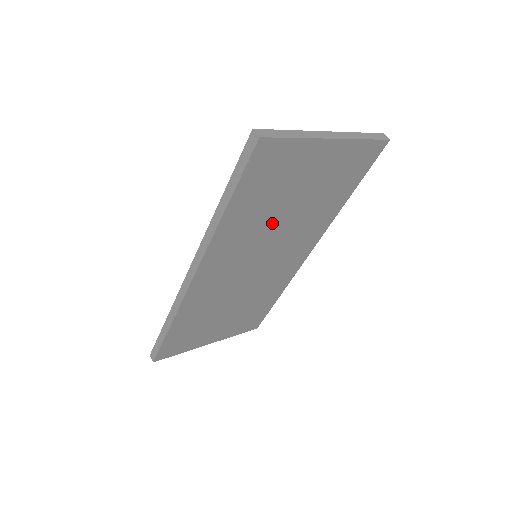
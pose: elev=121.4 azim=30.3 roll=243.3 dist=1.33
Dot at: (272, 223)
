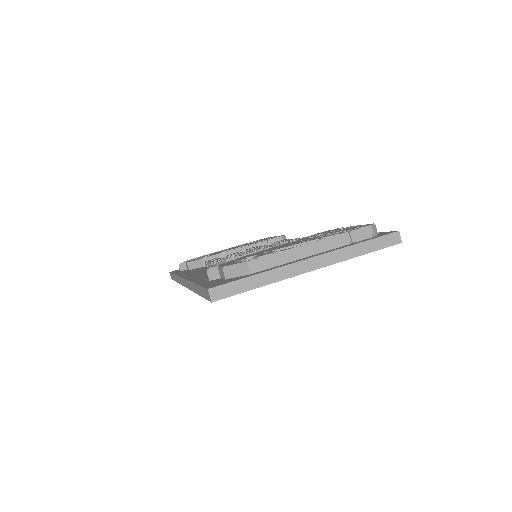
Dot at: occluded
